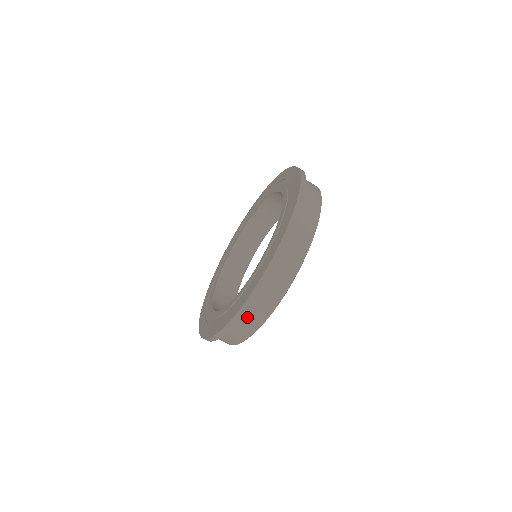
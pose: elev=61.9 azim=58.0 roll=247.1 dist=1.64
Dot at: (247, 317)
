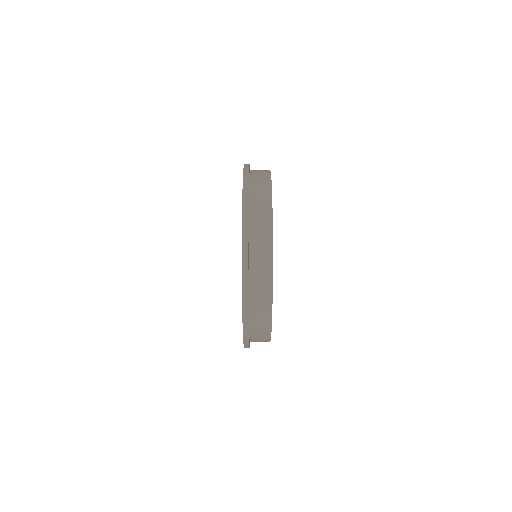
Dot at: (255, 326)
